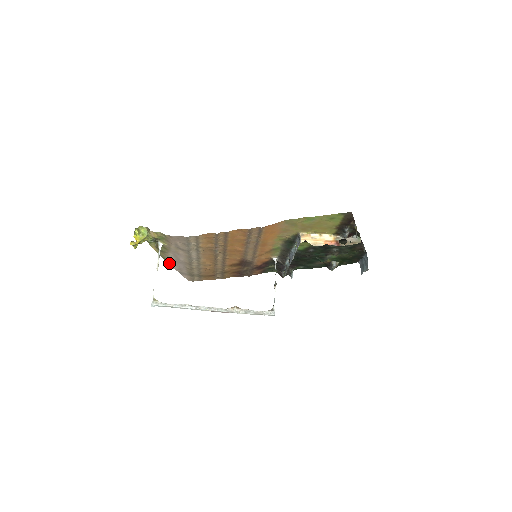
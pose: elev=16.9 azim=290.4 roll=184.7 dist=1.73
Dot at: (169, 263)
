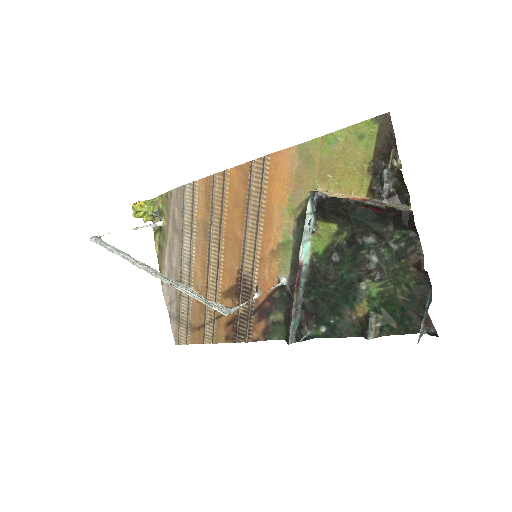
Dot at: (163, 283)
